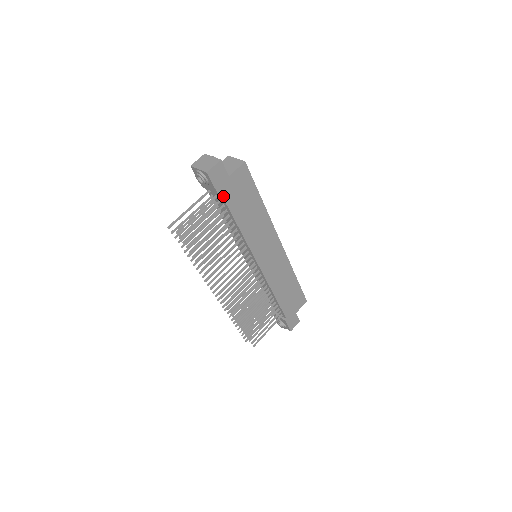
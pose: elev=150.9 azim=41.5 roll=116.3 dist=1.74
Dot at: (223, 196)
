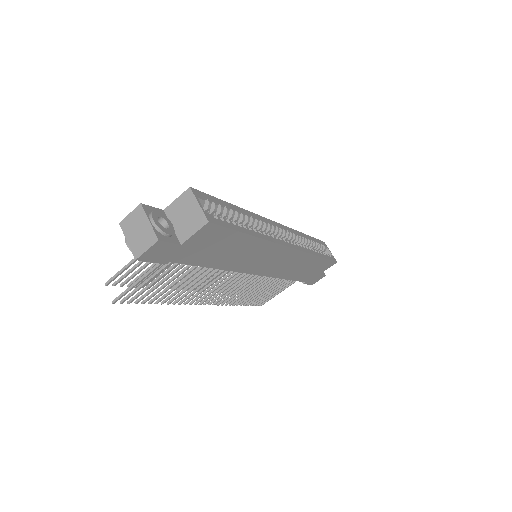
Dot at: (177, 261)
